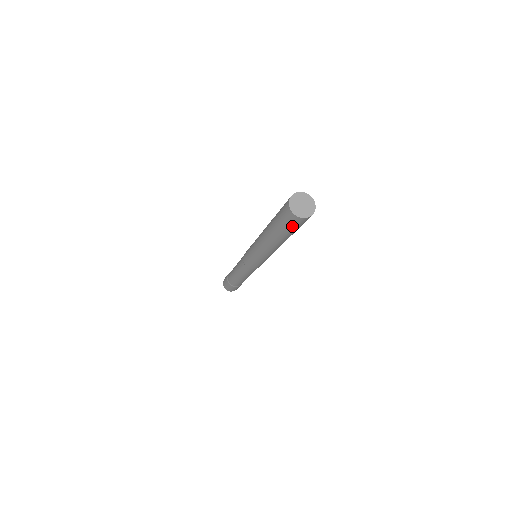
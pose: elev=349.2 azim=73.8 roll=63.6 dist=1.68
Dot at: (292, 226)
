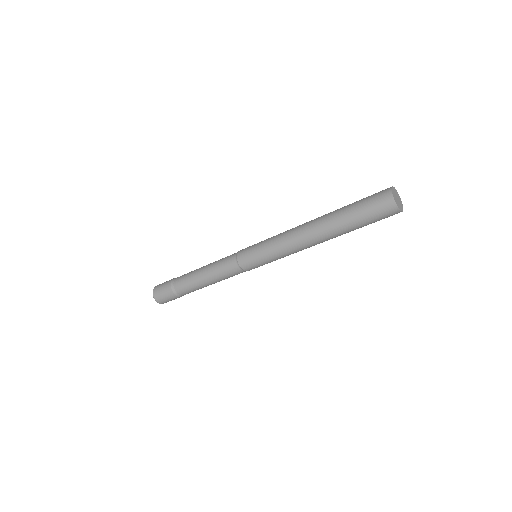
Dot at: (377, 219)
